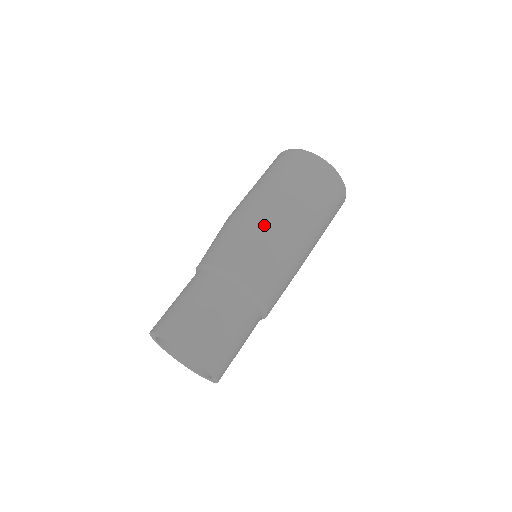
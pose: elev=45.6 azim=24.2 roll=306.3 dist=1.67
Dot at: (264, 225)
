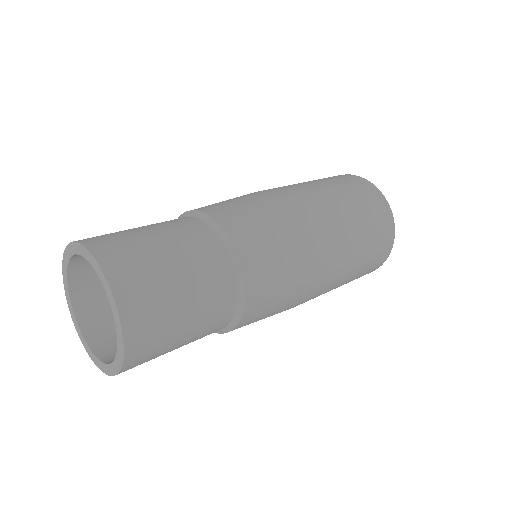
Dot at: (274, 195)
